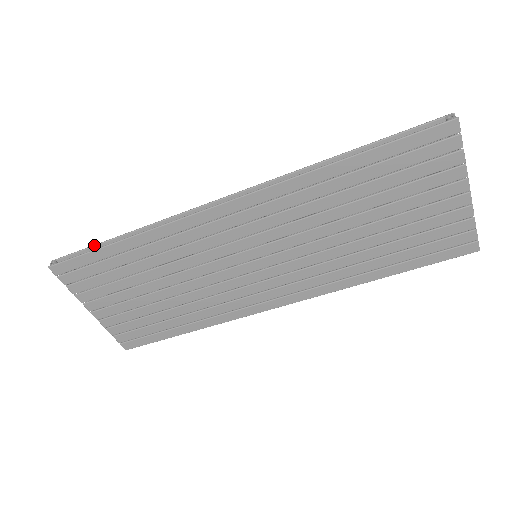
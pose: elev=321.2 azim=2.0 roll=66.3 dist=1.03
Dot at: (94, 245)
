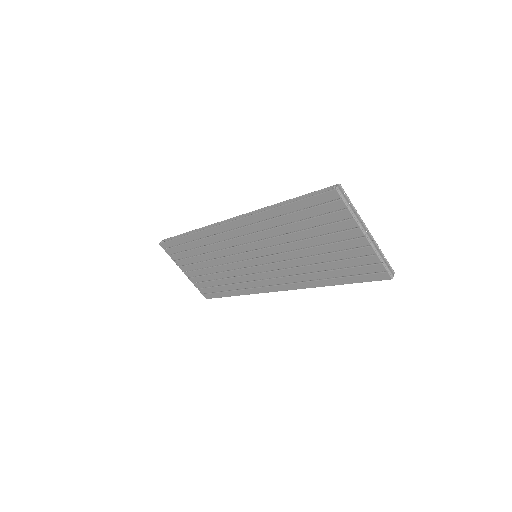
Dot at: (178, 235)
